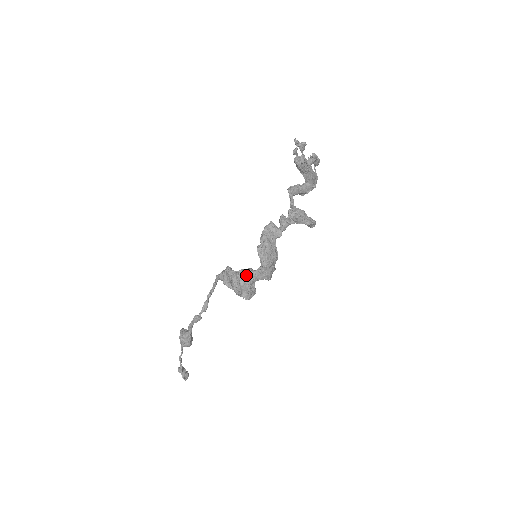
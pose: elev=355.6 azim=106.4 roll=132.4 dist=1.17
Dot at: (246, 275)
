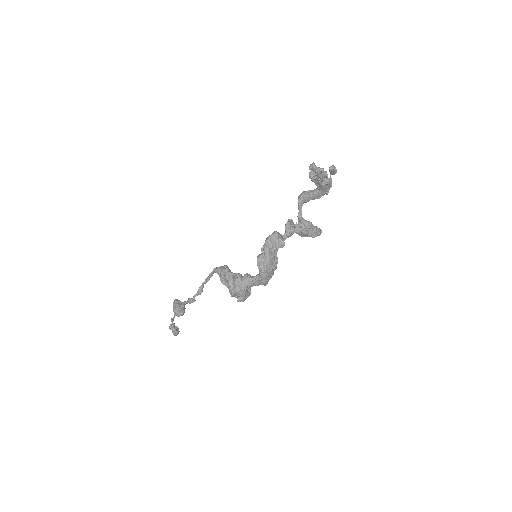
Dot at: (243, 282)
